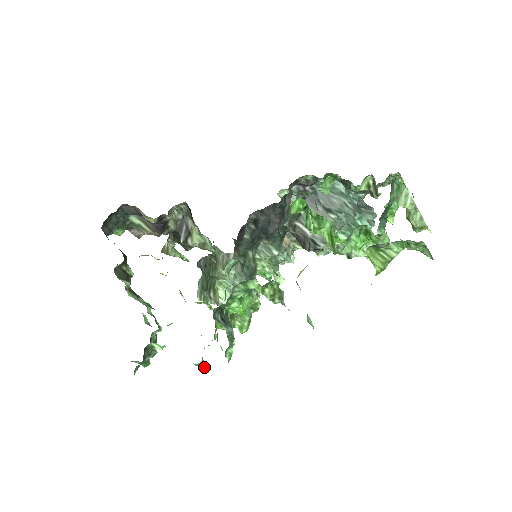
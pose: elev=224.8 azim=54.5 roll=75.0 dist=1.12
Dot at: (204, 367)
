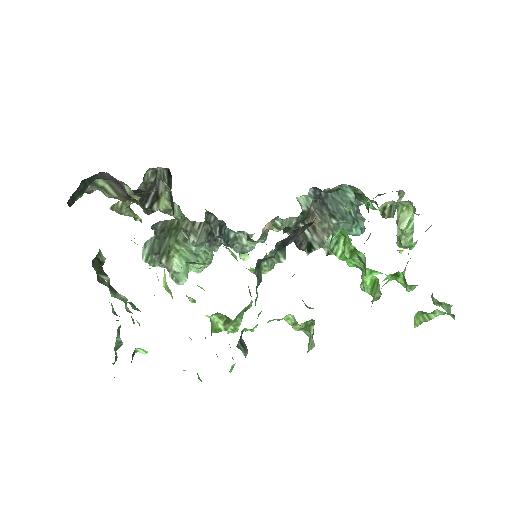
Dot at: (198, 376)
